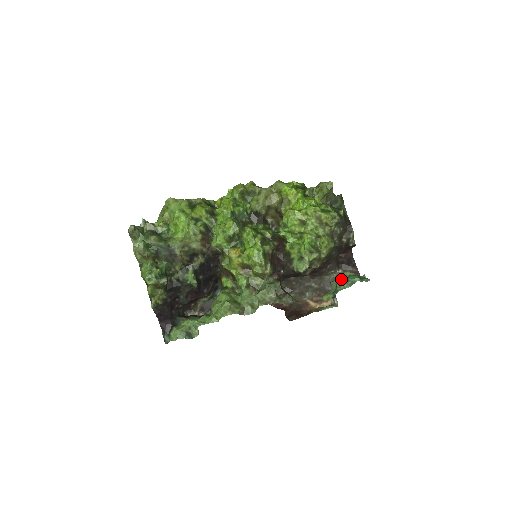
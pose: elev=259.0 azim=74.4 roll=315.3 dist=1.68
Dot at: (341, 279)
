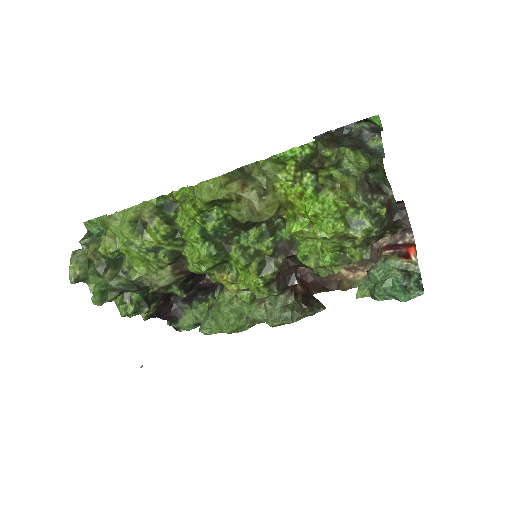
Dot at: (382, 272)
